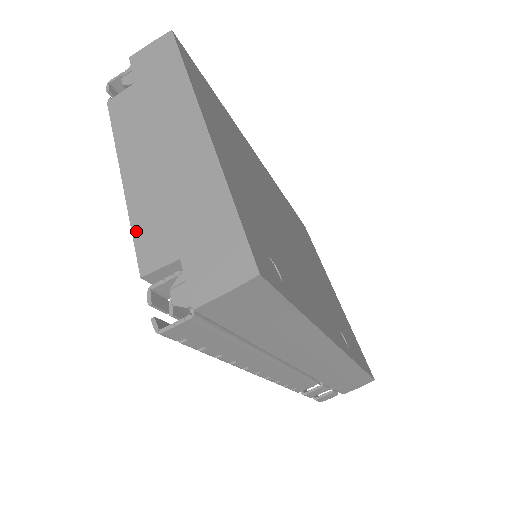
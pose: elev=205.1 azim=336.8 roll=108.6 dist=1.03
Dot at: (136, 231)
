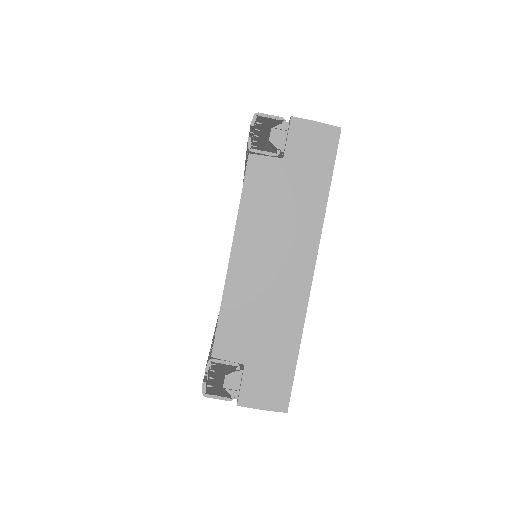
Dot at: (223, 317)
